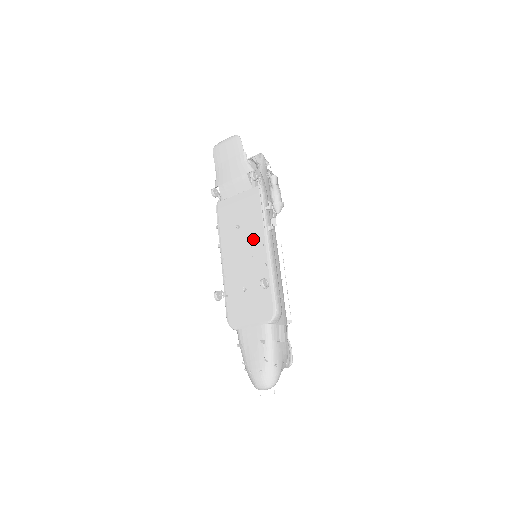
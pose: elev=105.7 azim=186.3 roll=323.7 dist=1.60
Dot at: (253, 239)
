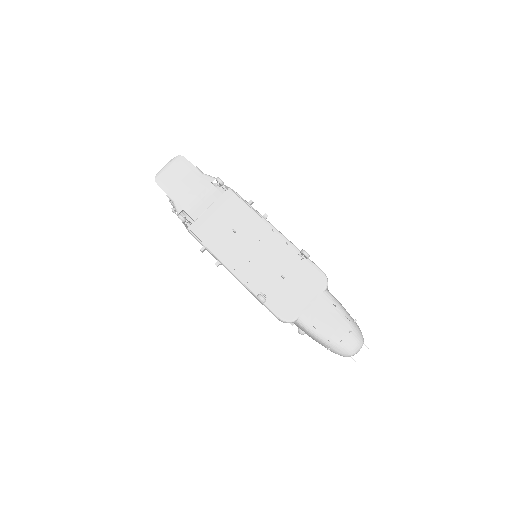
Dot at: (256, 233)
